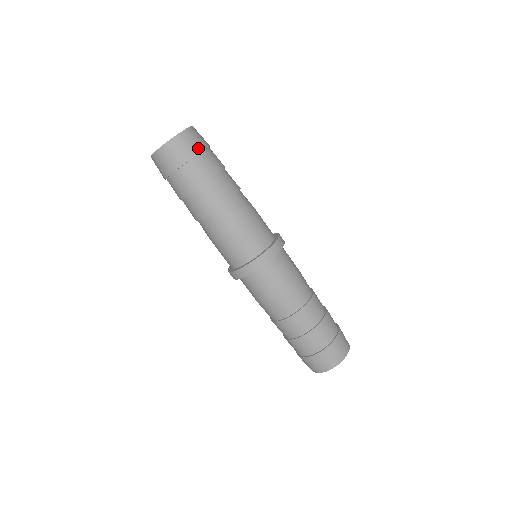
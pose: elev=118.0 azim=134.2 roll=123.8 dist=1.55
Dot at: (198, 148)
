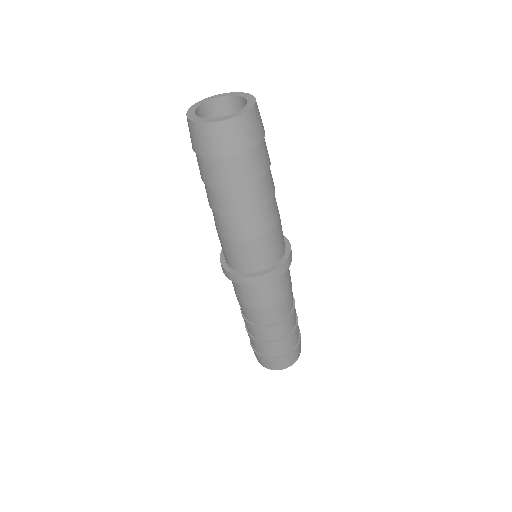
Dot at: occluded
